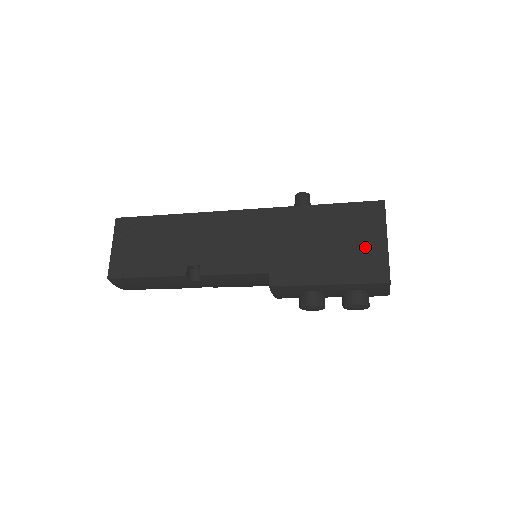
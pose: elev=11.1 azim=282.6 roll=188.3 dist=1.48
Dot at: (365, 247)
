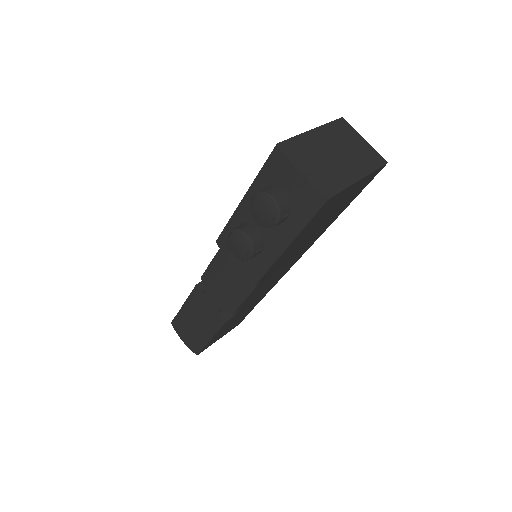
Dot at: occluded
